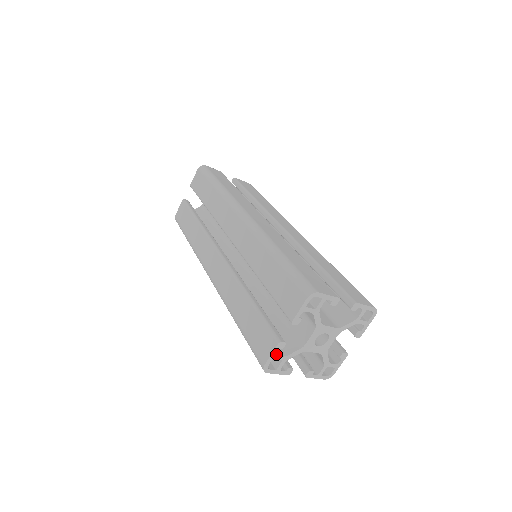
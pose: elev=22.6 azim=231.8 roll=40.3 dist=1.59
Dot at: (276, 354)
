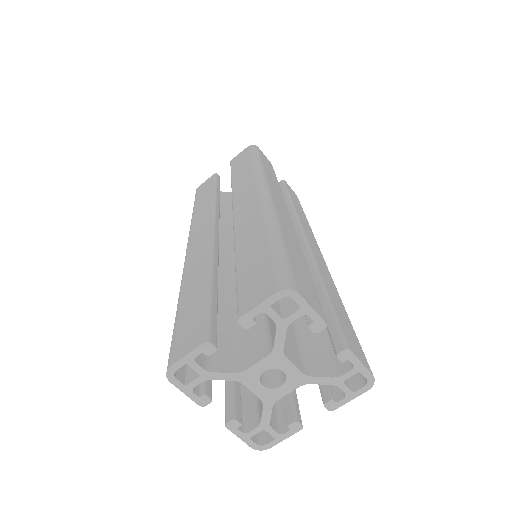
Dot at: (196, 359)
